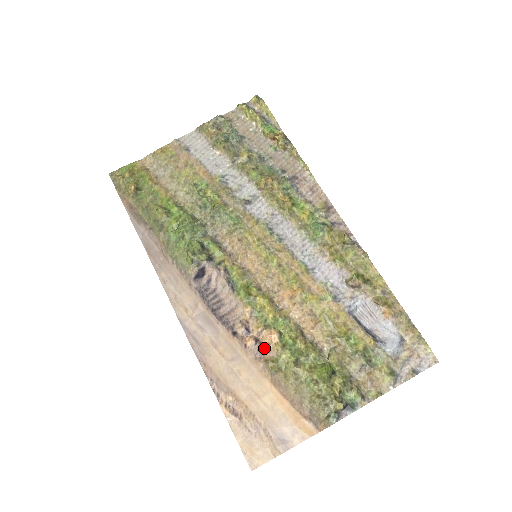
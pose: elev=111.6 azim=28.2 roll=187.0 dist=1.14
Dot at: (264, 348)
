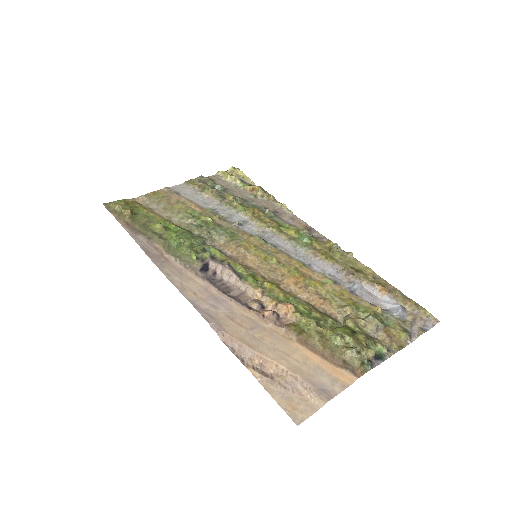
Dot at: (282, 318)
